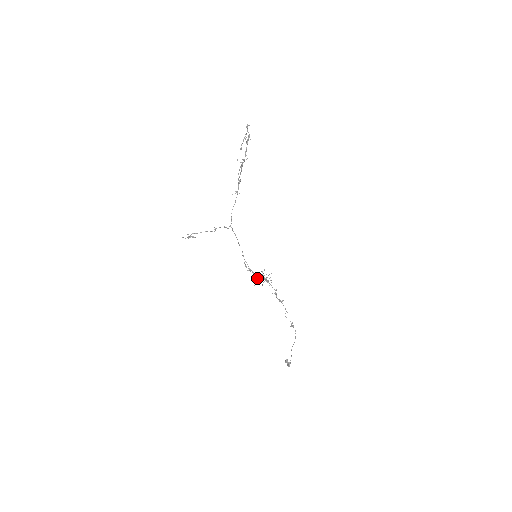
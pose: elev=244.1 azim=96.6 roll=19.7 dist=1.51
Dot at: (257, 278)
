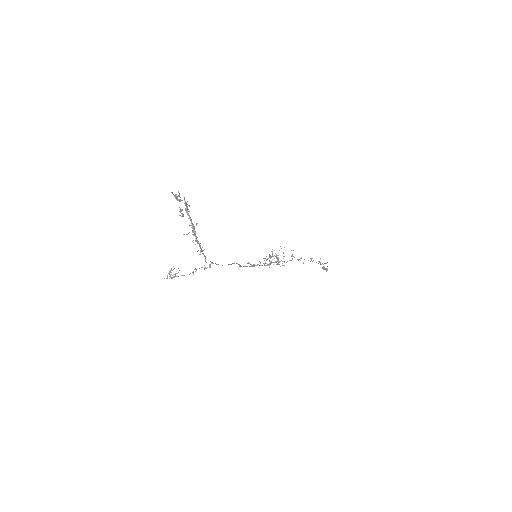
Dot at: (265, 263)
